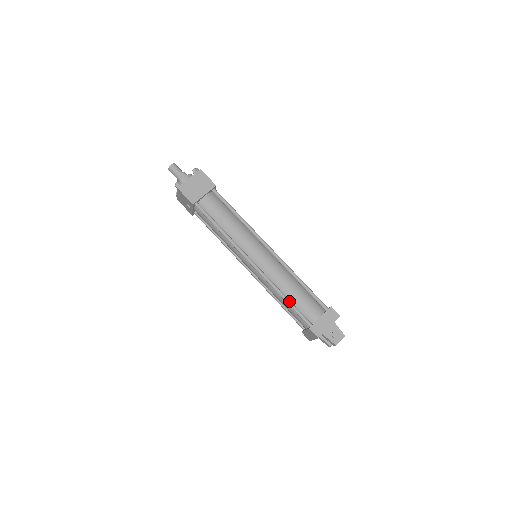
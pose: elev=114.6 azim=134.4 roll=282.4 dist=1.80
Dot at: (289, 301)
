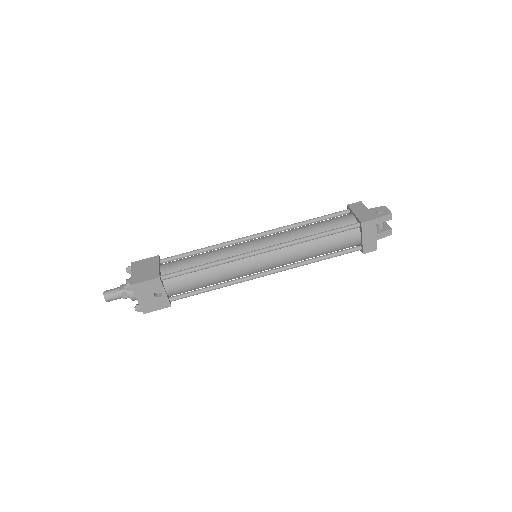
Dot at: (322, 233)
